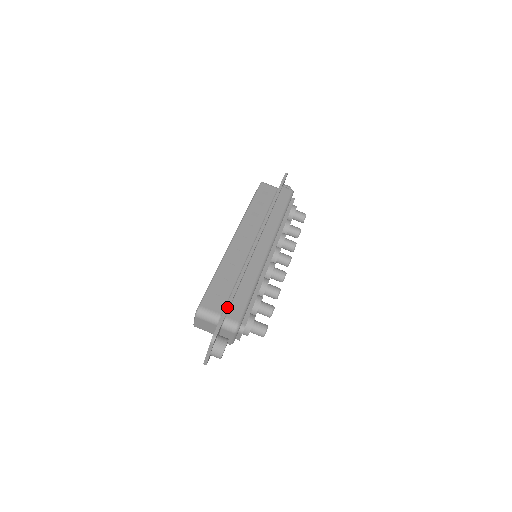
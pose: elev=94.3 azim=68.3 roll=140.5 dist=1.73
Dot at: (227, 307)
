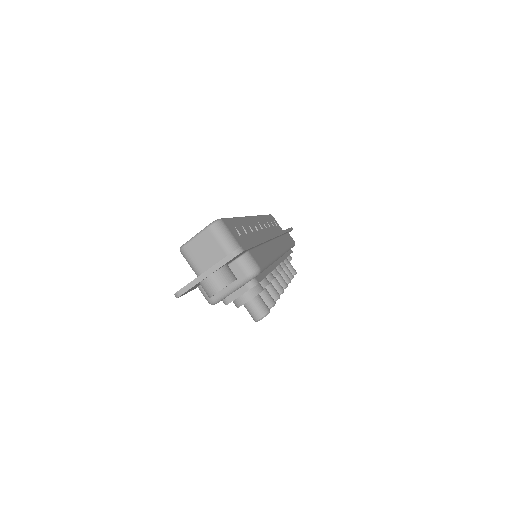
Dot at: (254, 243)
